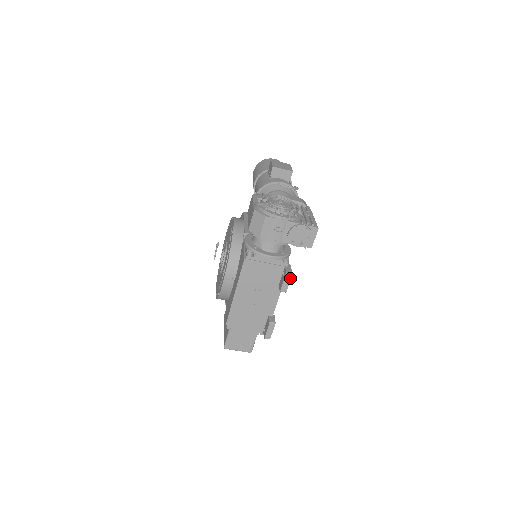
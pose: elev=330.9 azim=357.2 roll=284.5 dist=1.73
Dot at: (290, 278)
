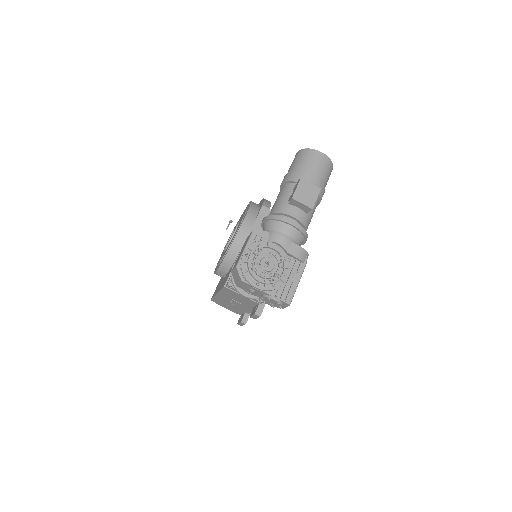
Dot at: (258, 317)
